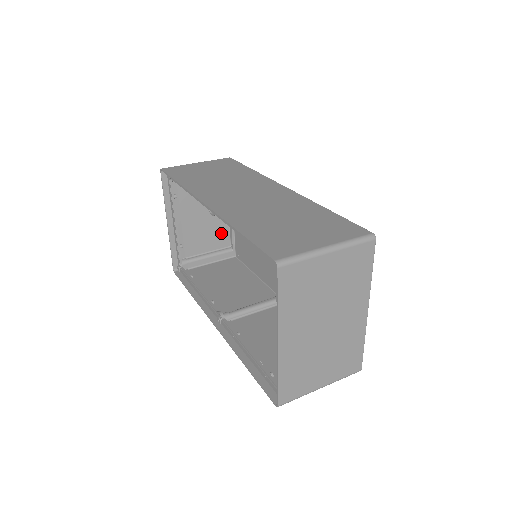
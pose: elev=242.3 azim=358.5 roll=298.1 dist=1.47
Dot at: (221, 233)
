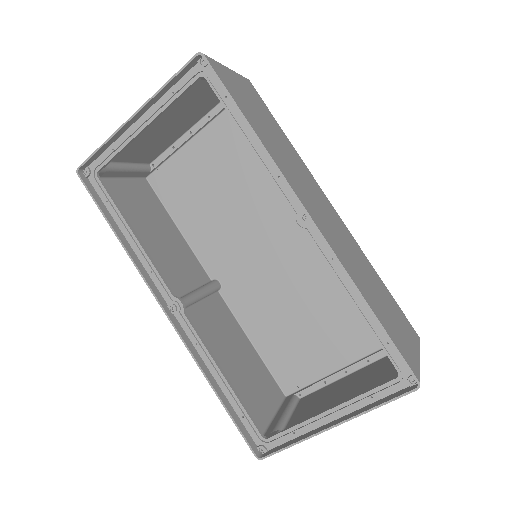
Dot at: (159, 148)
